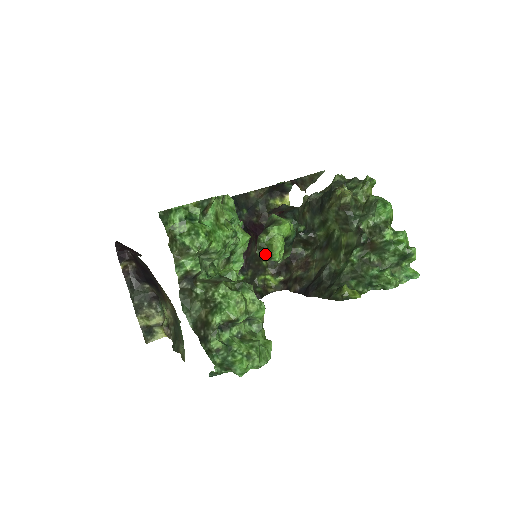
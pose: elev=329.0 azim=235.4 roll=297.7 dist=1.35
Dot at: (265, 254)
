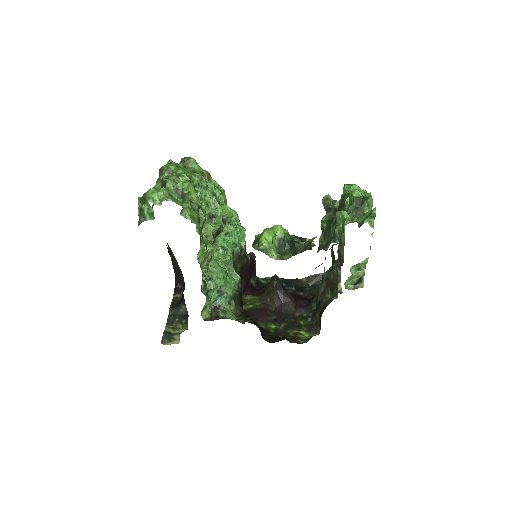
Dot at: (257, 244)
